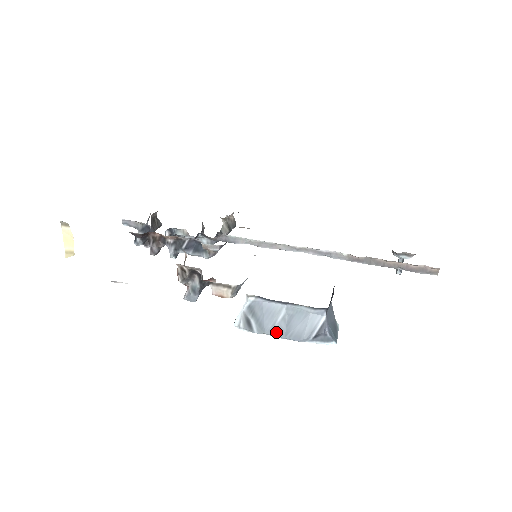
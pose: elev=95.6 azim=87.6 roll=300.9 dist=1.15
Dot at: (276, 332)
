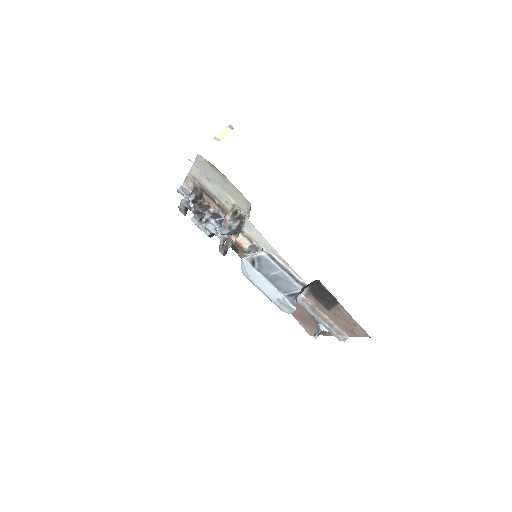
Dot at: (268, 277)
